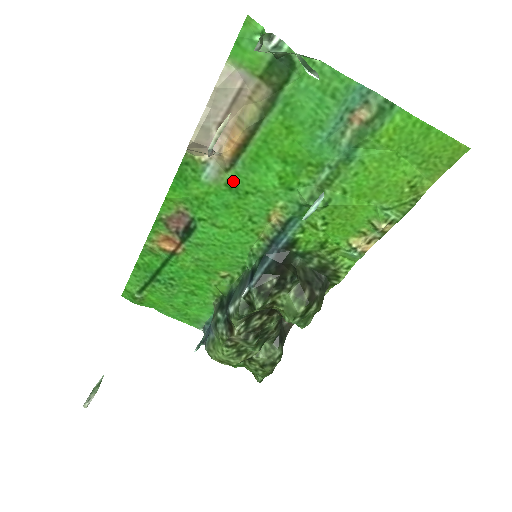
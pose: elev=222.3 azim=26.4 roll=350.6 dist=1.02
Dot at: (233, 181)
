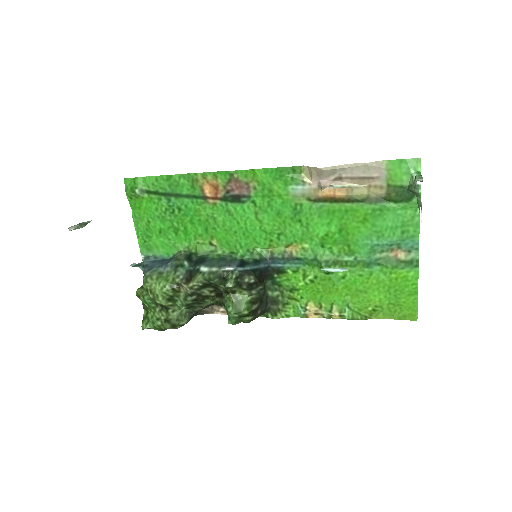
Dot at: (303, 207)
